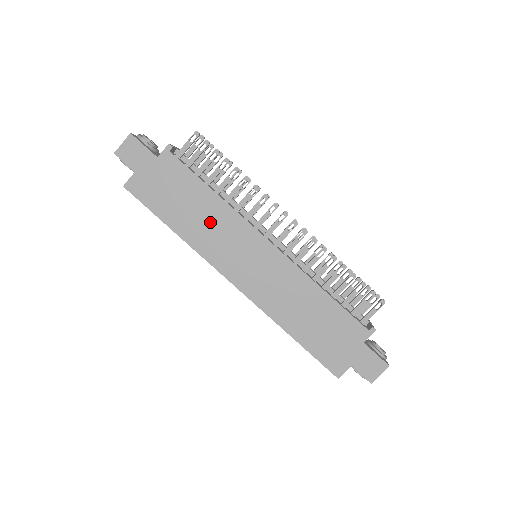
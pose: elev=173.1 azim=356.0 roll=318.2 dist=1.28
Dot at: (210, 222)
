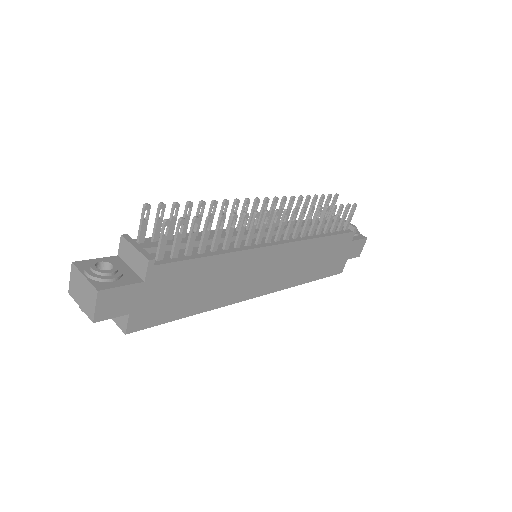
Dot at: (224, 278)
